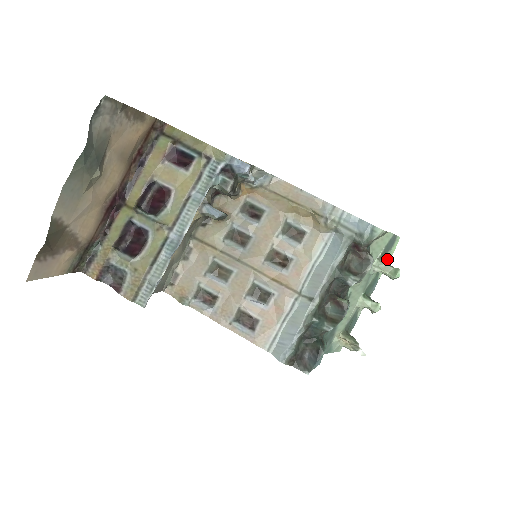
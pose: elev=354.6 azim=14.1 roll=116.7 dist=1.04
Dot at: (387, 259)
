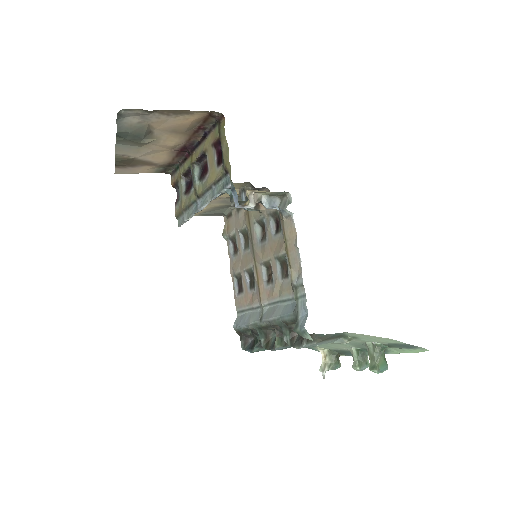
Dot at: (404, 350)
